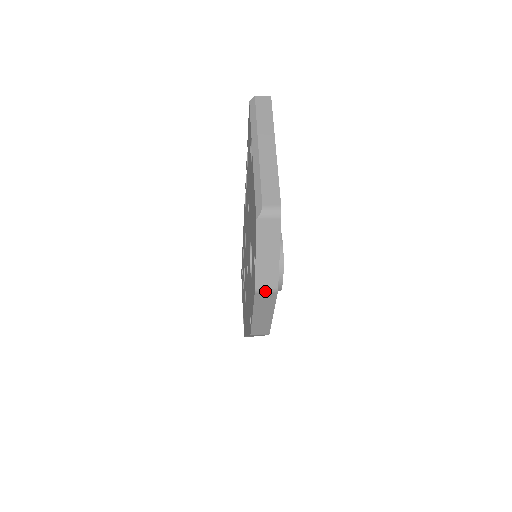
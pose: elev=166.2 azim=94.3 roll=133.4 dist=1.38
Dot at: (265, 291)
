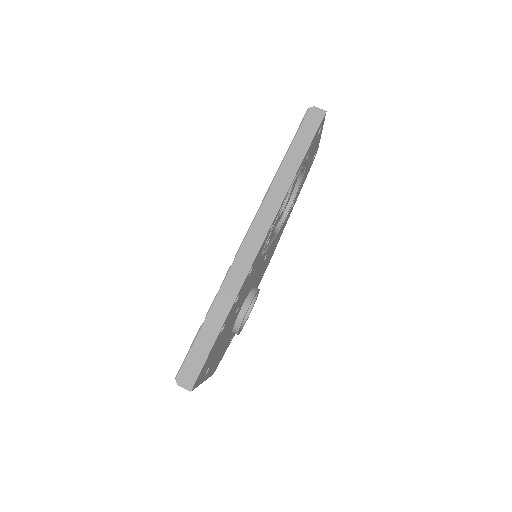
Dot at: occluded
